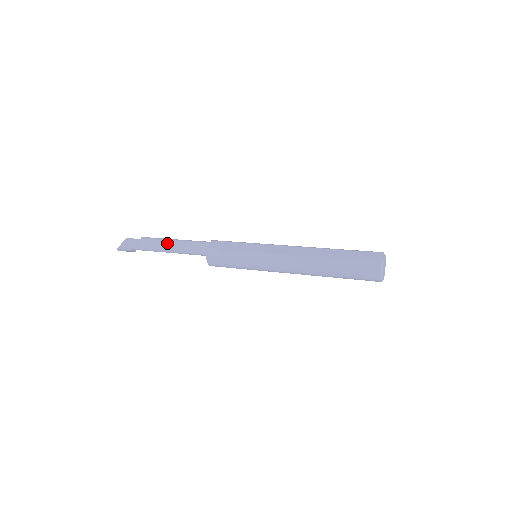
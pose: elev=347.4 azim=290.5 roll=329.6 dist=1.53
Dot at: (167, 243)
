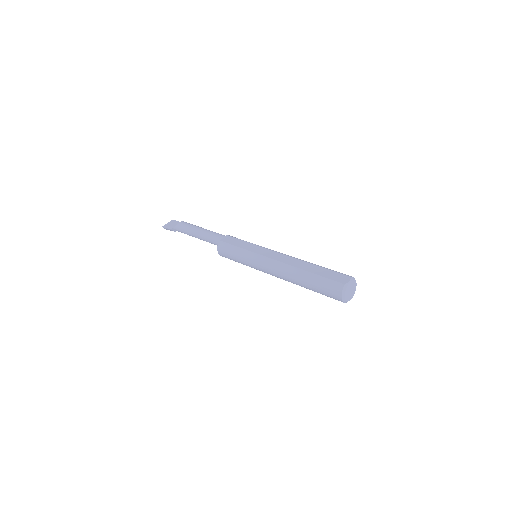
Dot at: (196, 230)
